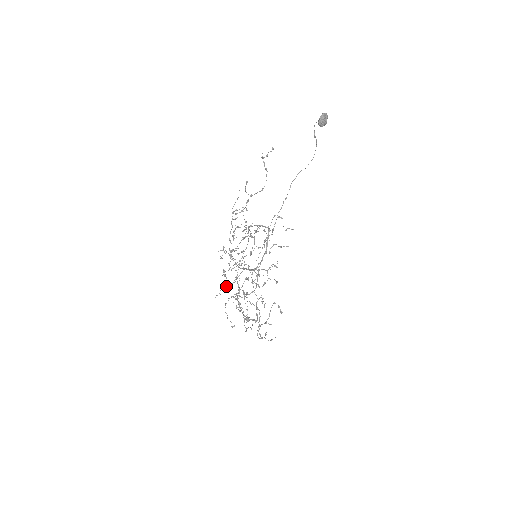
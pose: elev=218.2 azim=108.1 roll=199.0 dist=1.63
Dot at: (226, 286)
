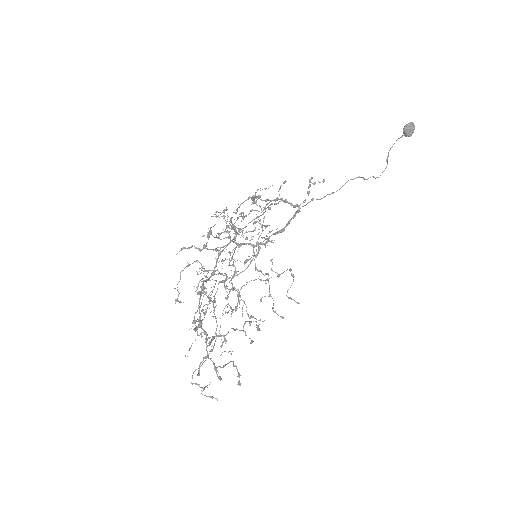
Dot at: (203, 245)
